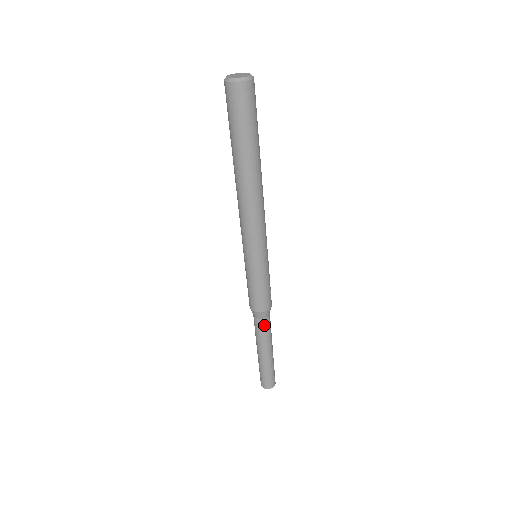
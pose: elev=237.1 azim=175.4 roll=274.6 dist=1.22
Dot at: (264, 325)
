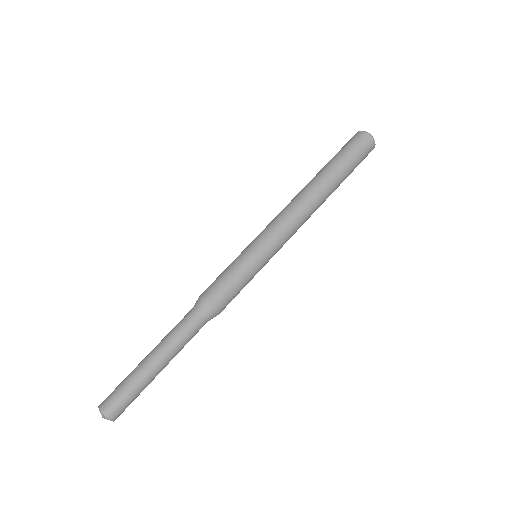
Dot at: (191, 321)
